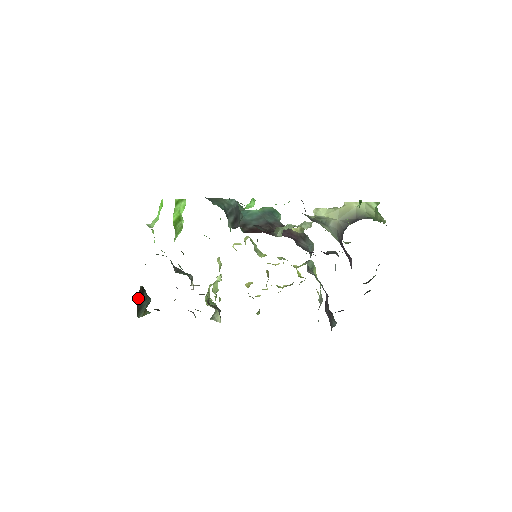
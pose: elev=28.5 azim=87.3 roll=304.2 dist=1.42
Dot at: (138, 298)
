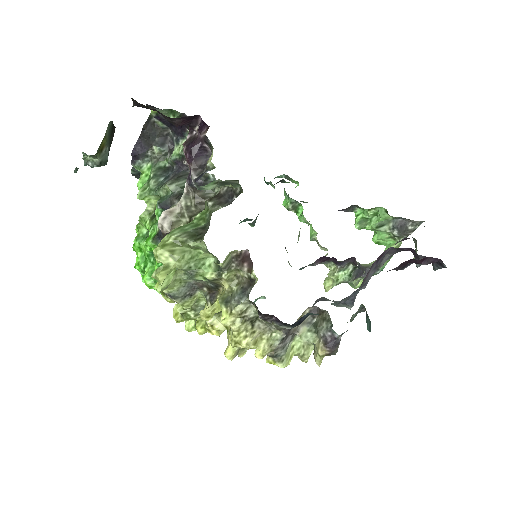
Dot at: occluded
